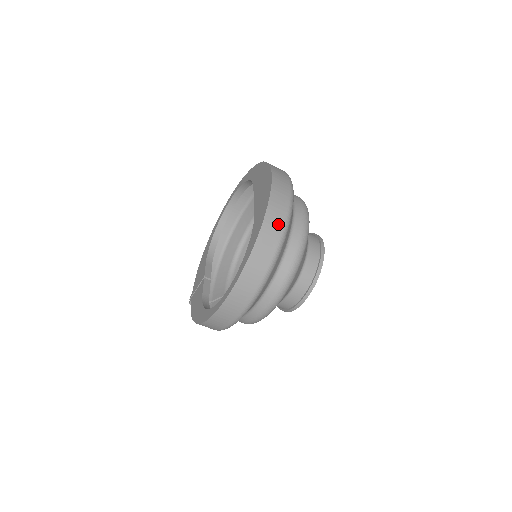
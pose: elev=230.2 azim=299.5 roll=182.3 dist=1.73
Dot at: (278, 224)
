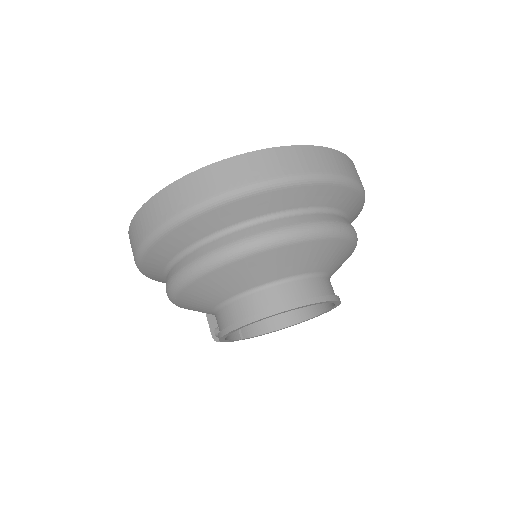
Dot at: (273, 169)
